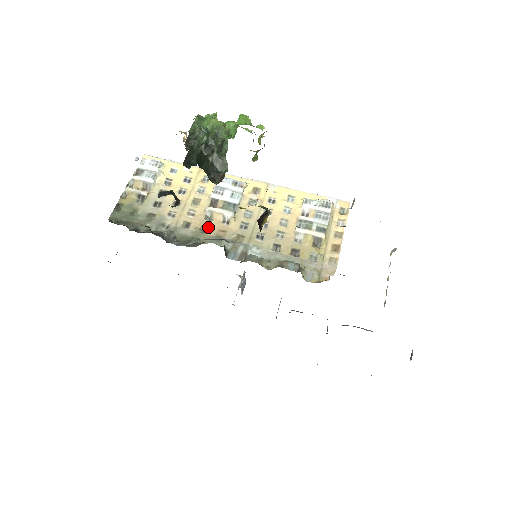
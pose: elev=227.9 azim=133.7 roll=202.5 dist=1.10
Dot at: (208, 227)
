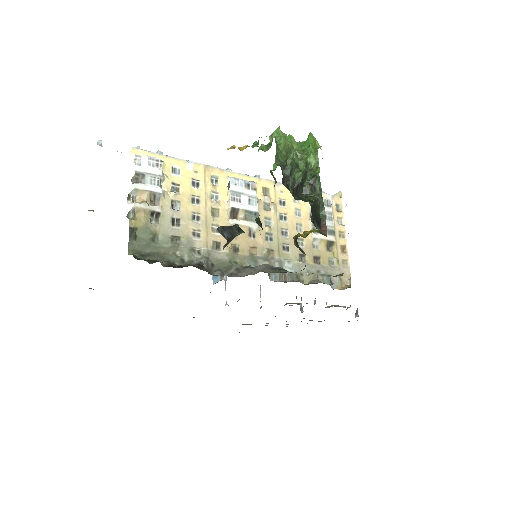
Dot at: (238, 245)
